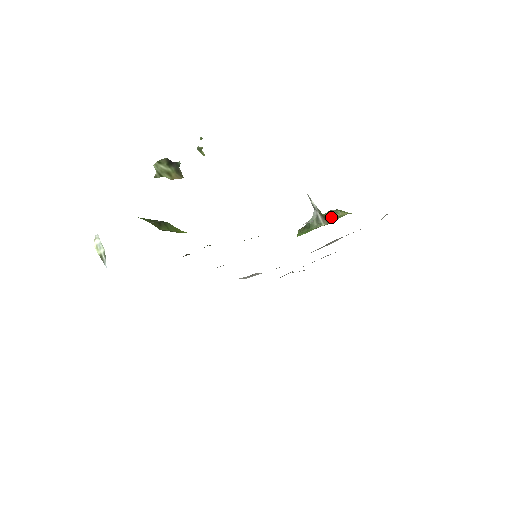
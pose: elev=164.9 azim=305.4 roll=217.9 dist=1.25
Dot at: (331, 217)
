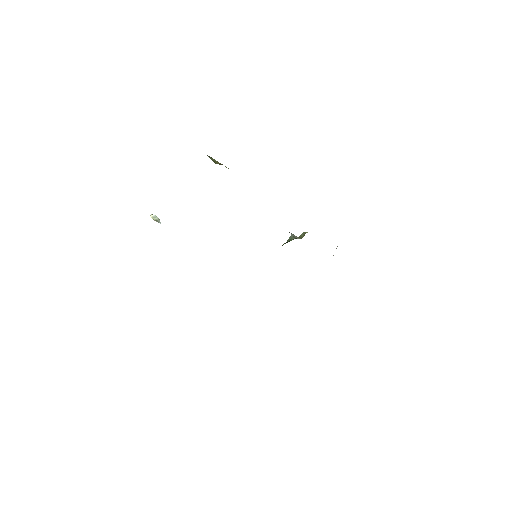
Dot at: (303, 235)
